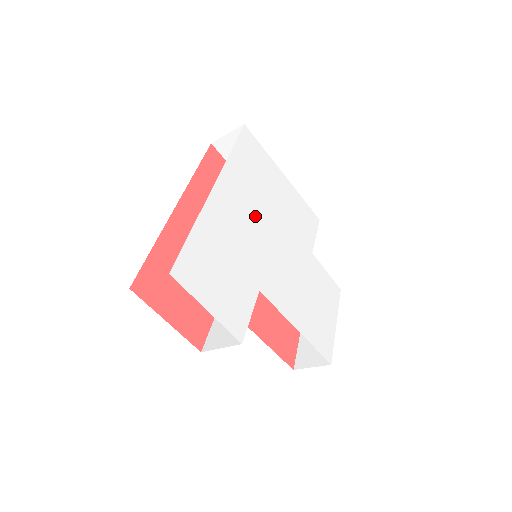
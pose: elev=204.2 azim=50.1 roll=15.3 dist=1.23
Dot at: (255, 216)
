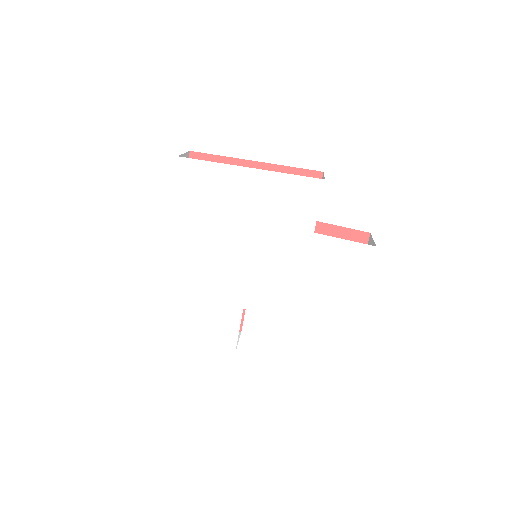
Dot at: (220, 247)
